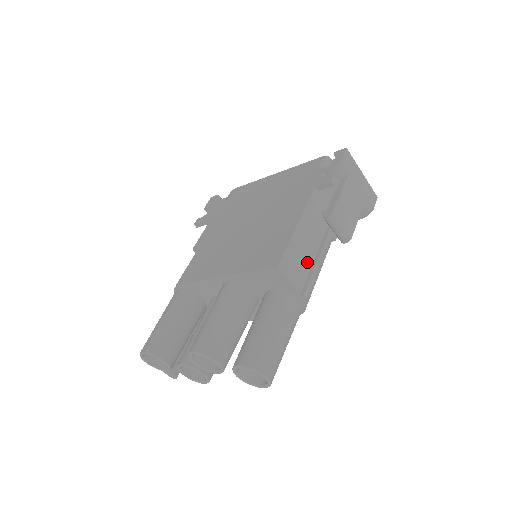
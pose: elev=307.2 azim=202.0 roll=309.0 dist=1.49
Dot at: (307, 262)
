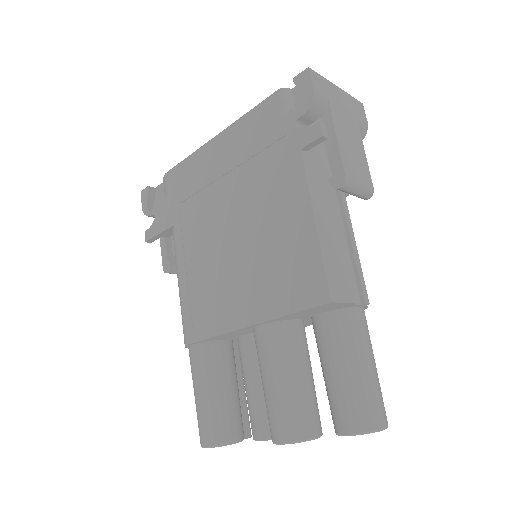
Dot at: (347, 258)
